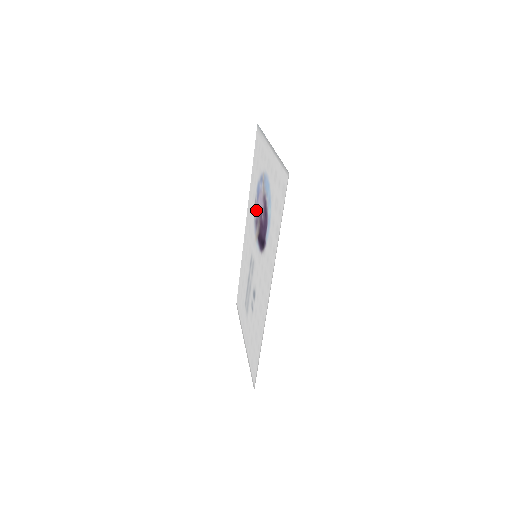
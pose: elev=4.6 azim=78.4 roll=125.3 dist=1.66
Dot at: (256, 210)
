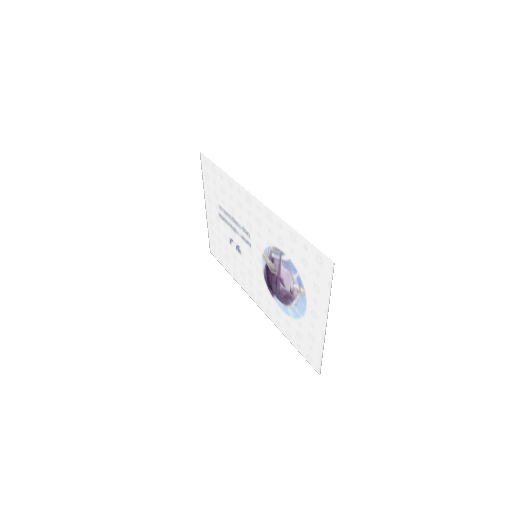
Dot at: (278, 258)
